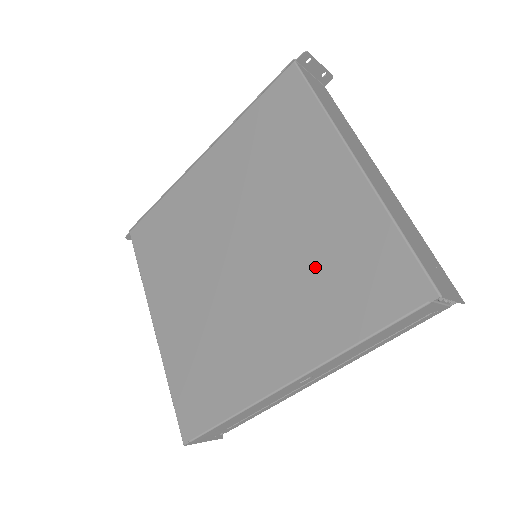
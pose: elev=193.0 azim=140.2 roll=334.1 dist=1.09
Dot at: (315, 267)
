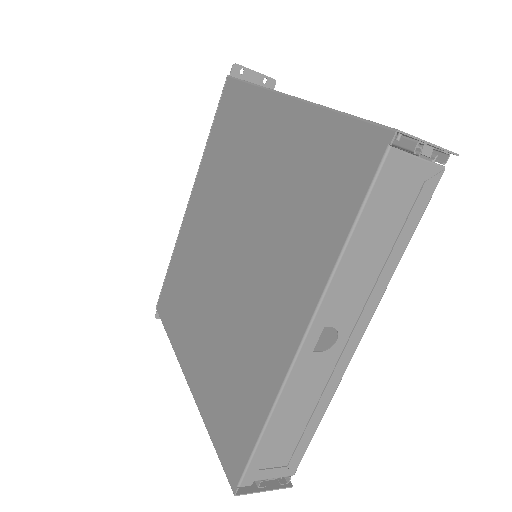
Dot at: (287, 207)
